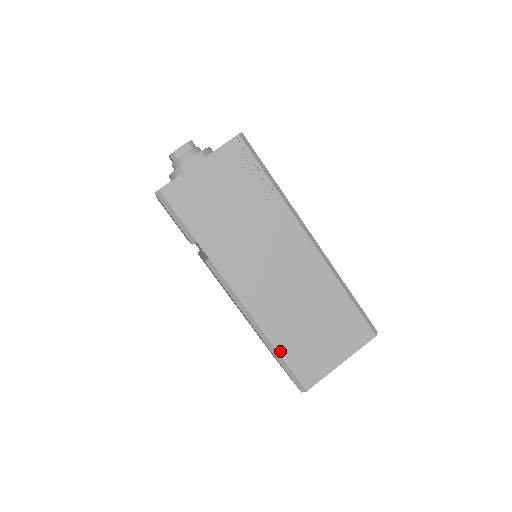
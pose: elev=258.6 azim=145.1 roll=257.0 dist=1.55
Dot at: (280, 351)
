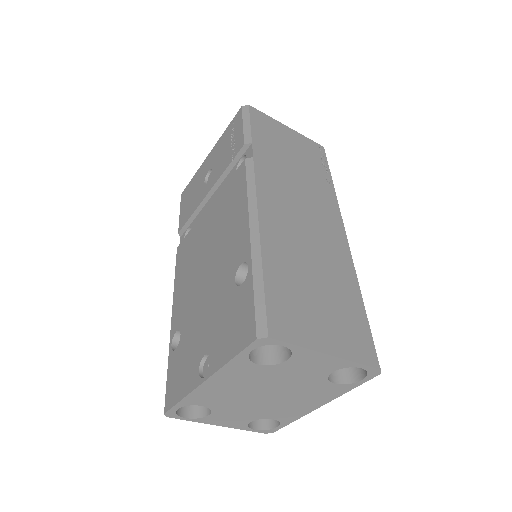
Dot at: (266, 269)
